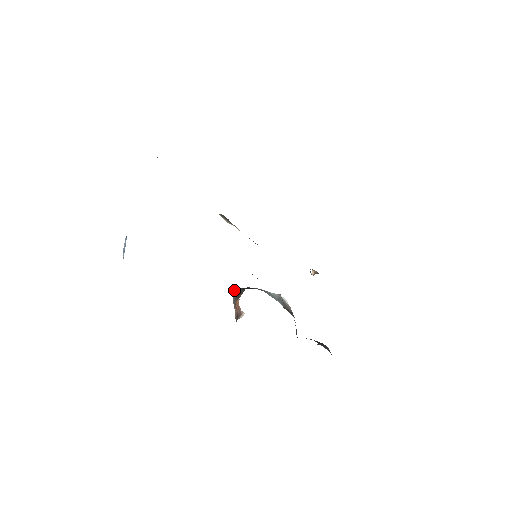
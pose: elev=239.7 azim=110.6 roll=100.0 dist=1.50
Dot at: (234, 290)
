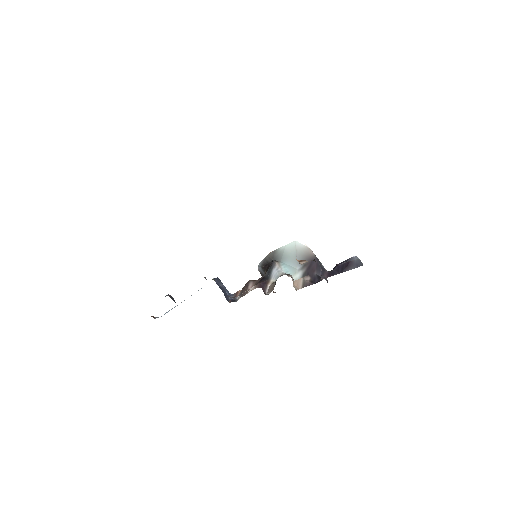
Dot at: (258, 267)
